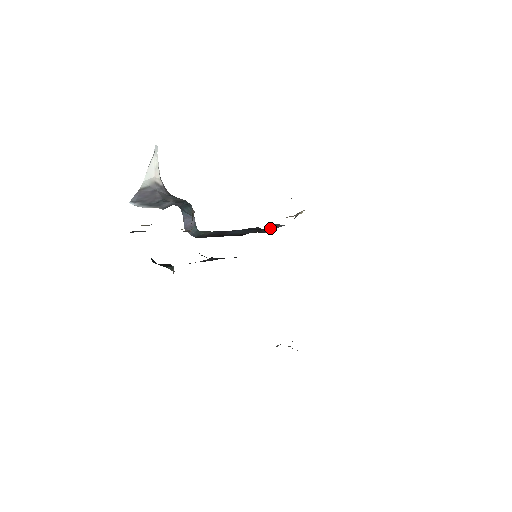
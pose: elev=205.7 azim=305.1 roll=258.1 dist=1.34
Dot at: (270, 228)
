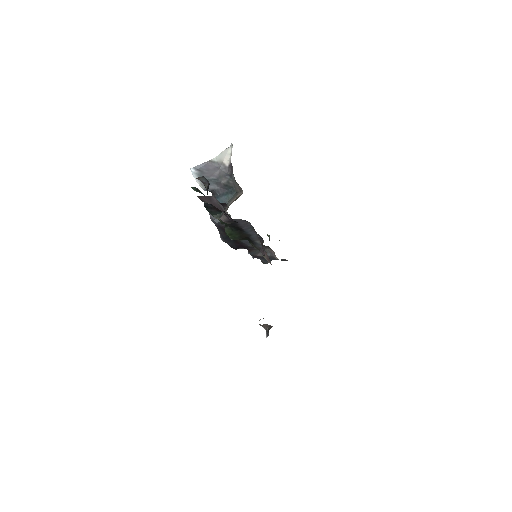
Dot at: (259, 252)
